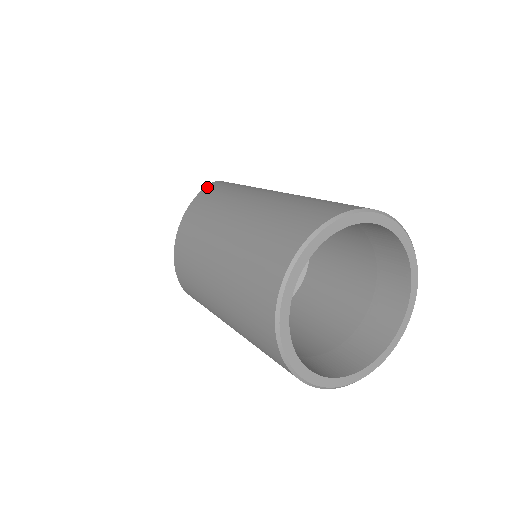
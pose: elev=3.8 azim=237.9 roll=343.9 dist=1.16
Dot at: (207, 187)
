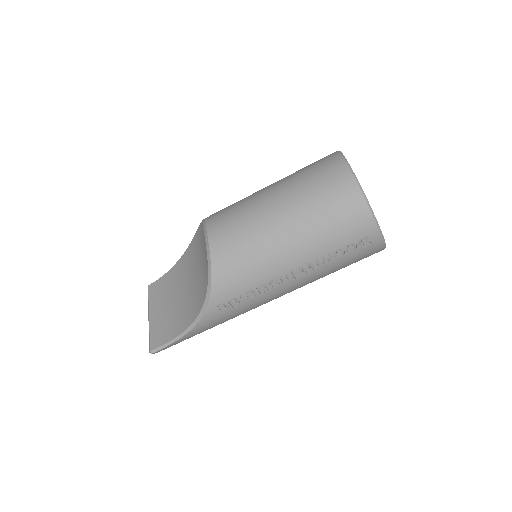
Dot at: occluded
